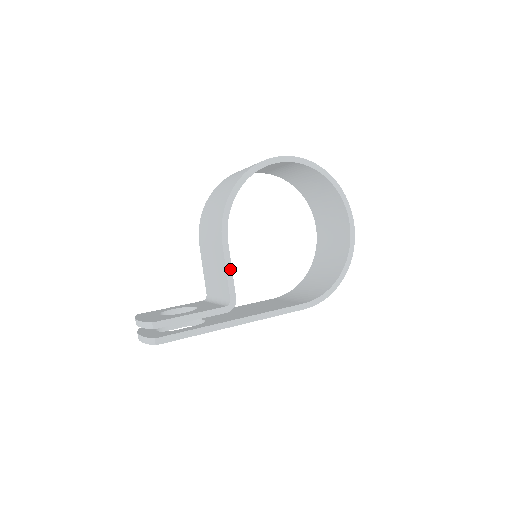
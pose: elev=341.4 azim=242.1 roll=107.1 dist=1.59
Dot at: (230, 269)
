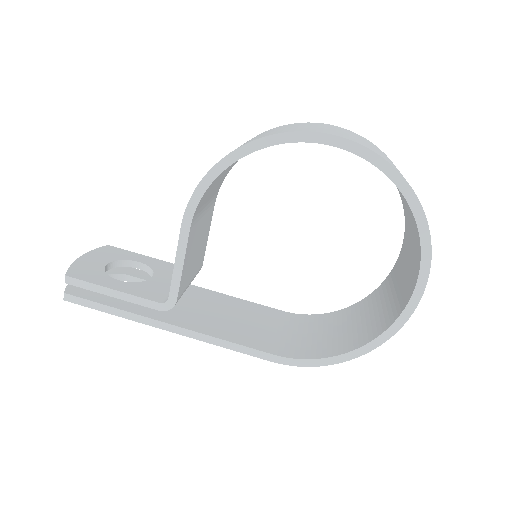
Dot at: (181, 263)
